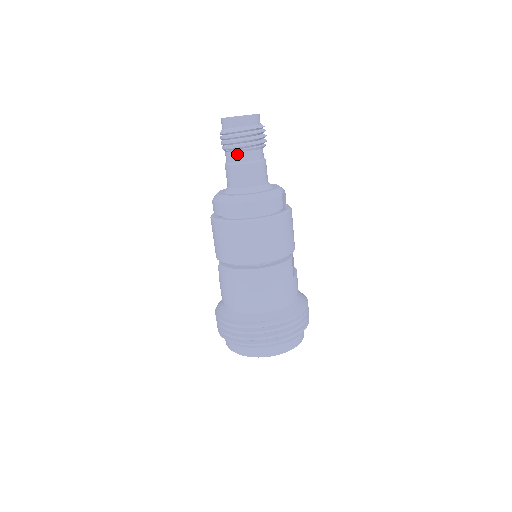
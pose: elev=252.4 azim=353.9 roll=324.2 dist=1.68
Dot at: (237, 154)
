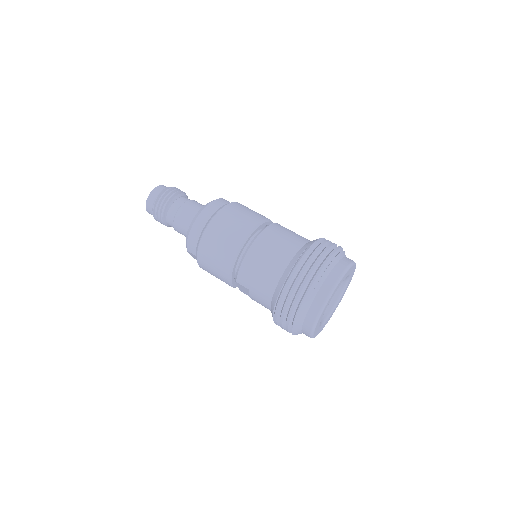
Dot at: (172, 207)
